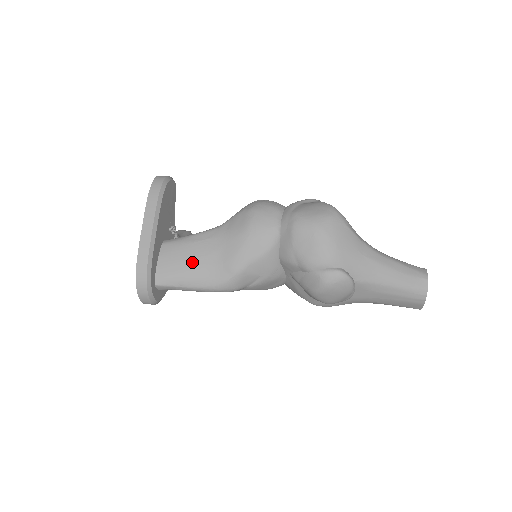
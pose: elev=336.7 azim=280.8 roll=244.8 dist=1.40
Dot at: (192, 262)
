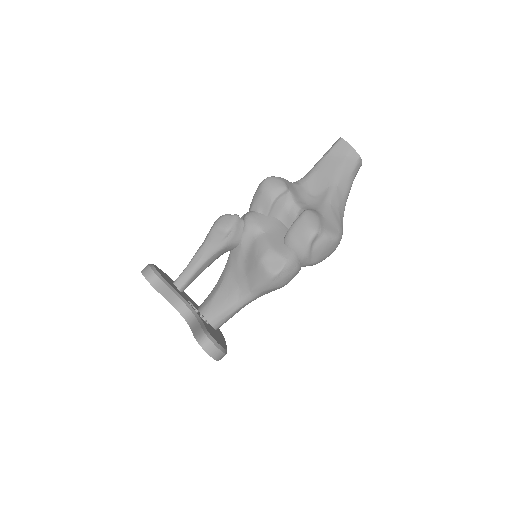
Dot at: occluded
